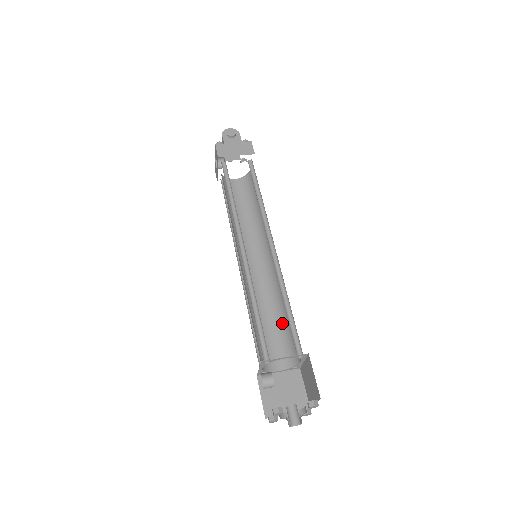
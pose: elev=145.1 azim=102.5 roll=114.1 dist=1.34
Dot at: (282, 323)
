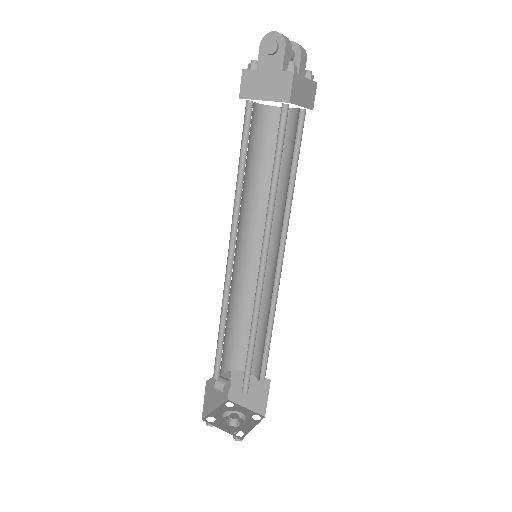
Dot at: (264, 336)
